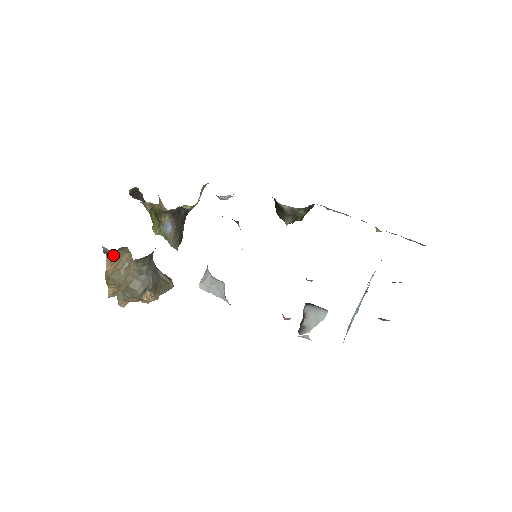
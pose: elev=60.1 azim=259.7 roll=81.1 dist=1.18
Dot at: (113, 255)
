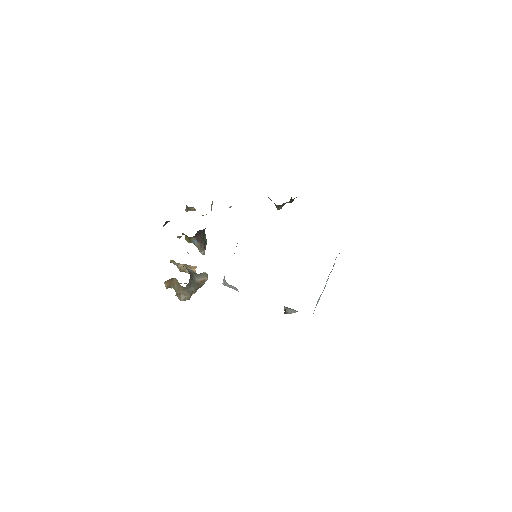
Dot at: (167, 281)
